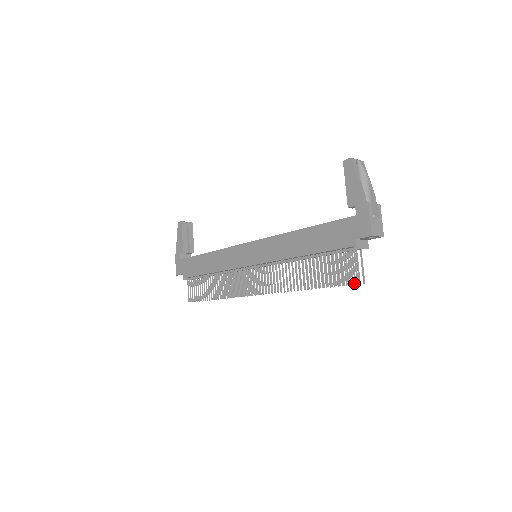
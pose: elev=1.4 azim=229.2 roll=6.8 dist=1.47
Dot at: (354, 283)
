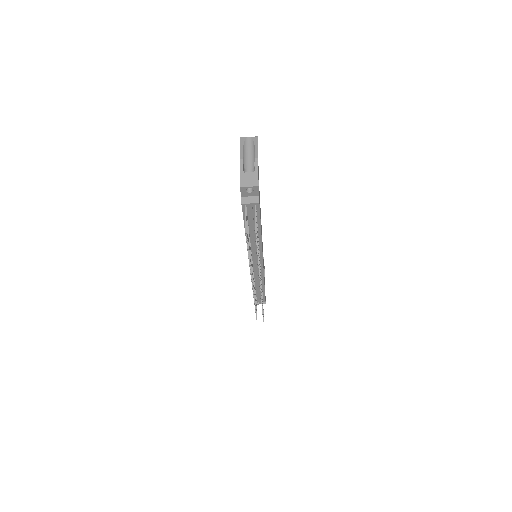
Dot at: (256, 237)
